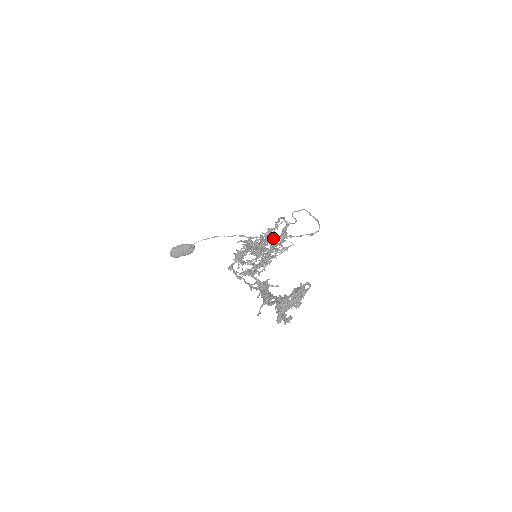
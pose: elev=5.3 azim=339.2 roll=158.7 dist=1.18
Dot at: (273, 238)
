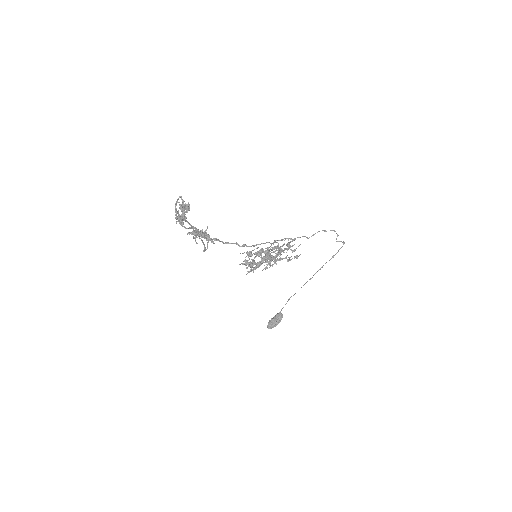
Dot at: occluded
